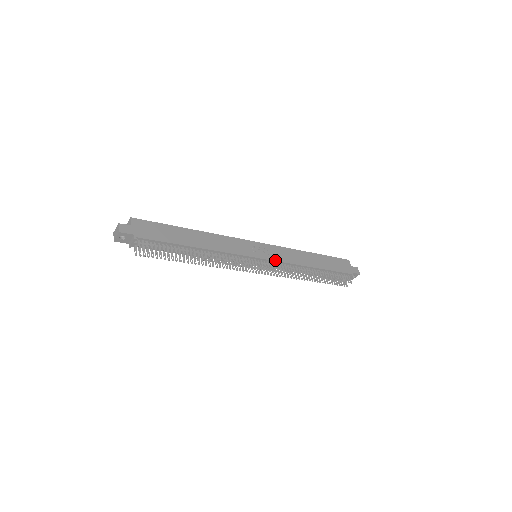
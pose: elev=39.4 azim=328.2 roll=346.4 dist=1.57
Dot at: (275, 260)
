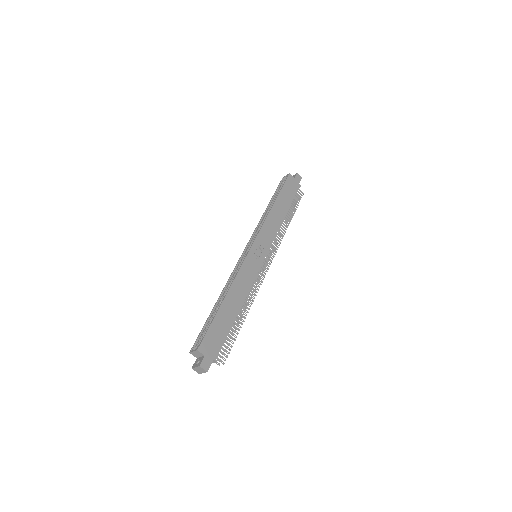
Dot at: (270, 246)
